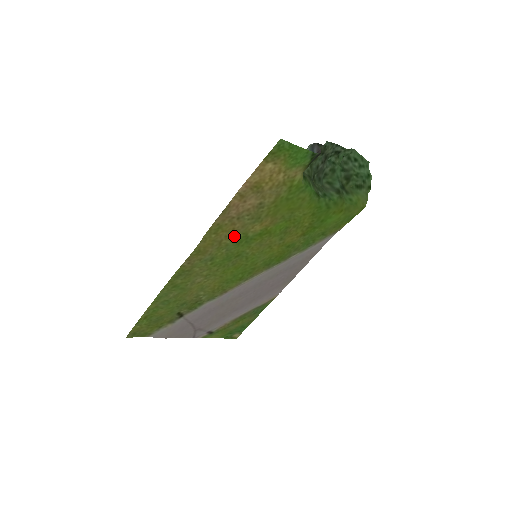
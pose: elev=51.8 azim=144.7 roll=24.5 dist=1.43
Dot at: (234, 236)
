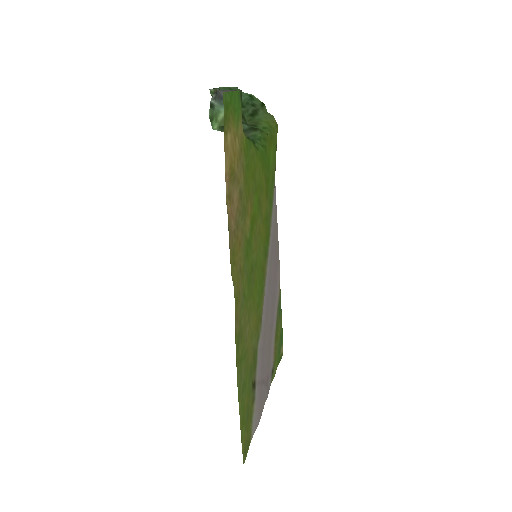
Dot at: (243, 251)
